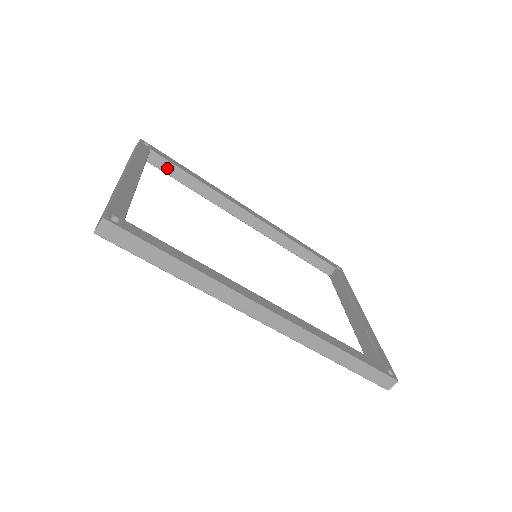
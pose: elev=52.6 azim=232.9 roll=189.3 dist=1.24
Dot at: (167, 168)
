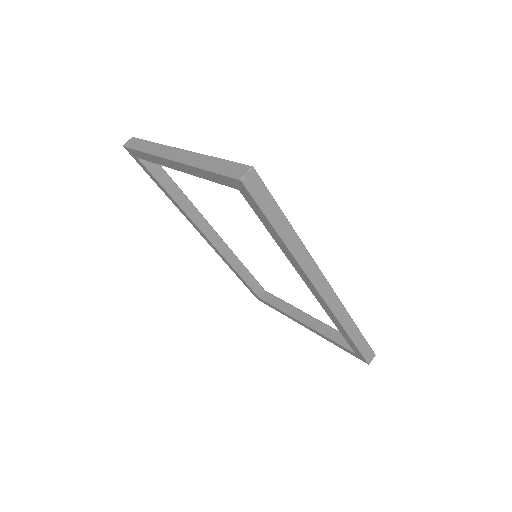
Dot at: (156, 171)
